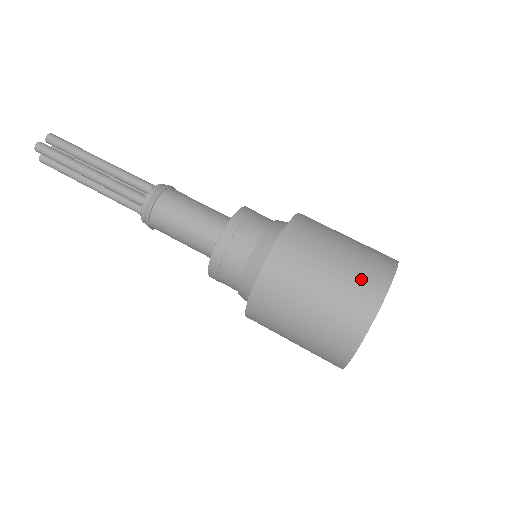
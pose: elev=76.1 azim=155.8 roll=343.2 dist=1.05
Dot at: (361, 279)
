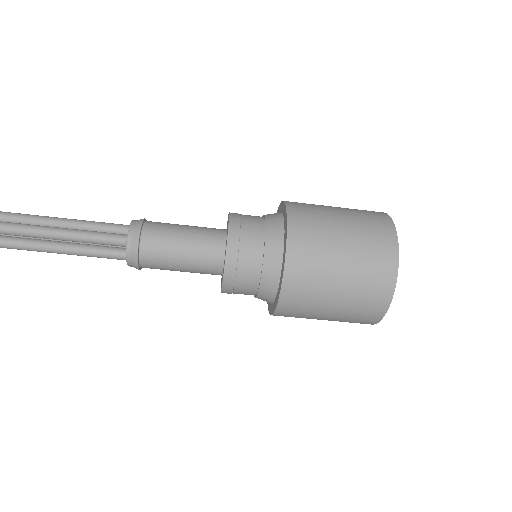
Dot at: (370, 224)
